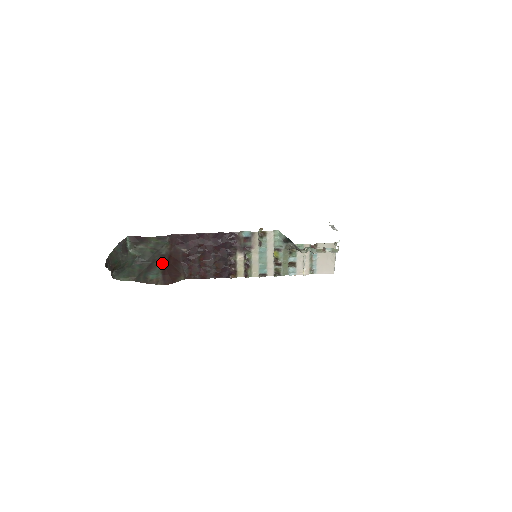
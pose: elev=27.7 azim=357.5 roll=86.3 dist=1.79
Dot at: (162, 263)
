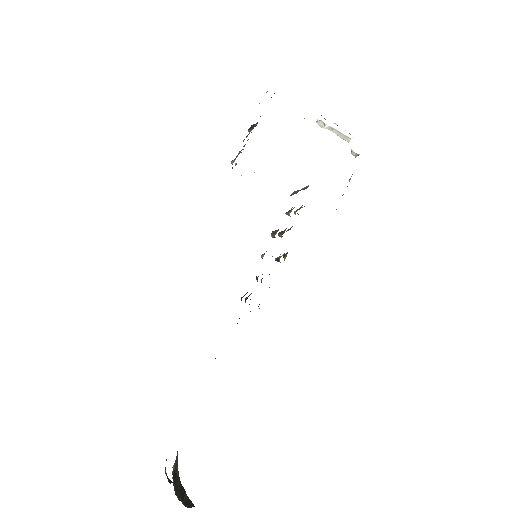
Dot at: occluded
